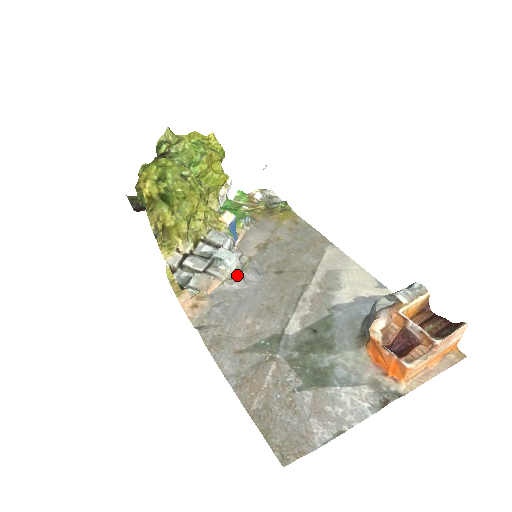
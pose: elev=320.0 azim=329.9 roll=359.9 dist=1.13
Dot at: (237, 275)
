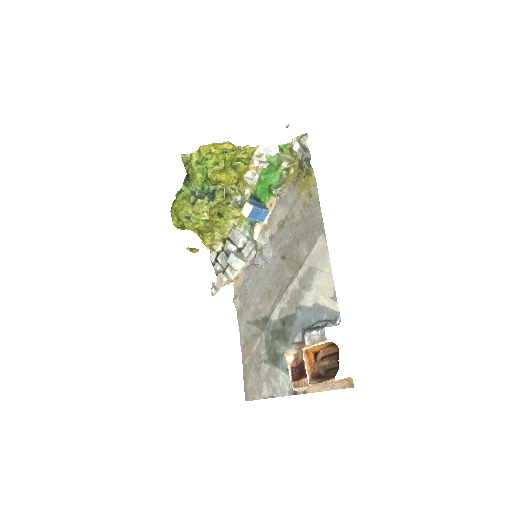
Dot at: (252, 264)
